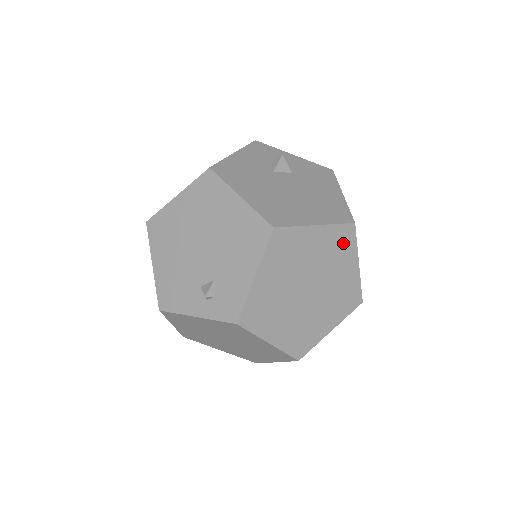
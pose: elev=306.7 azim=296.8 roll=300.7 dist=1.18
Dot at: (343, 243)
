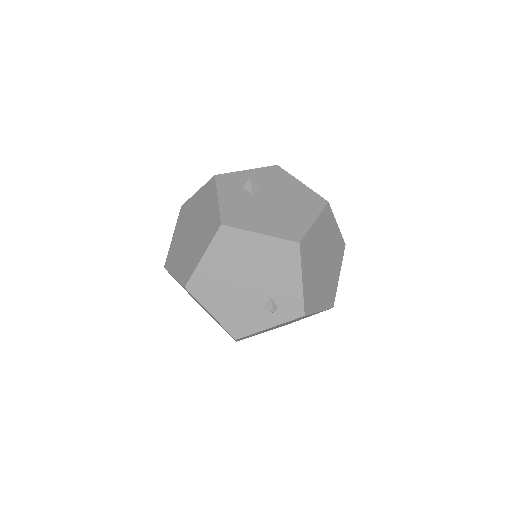
Dot at: (328, 219)
